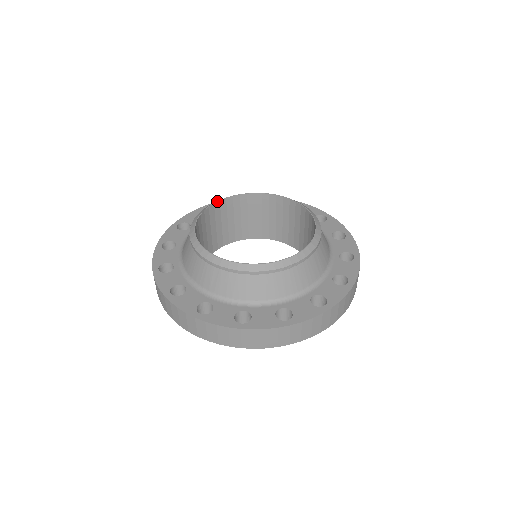
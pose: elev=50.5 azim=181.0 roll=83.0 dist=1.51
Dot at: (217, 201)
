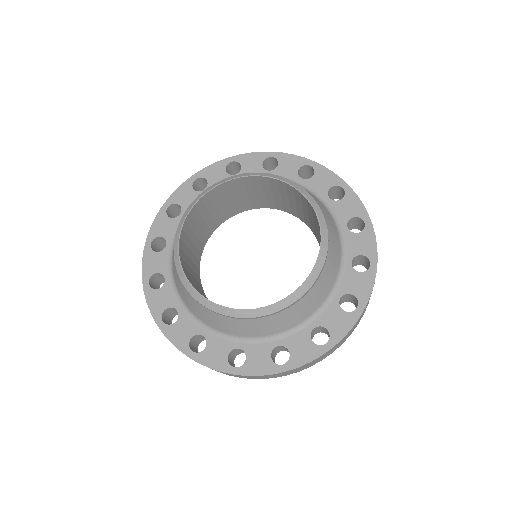
Dot at: (204, 194)
